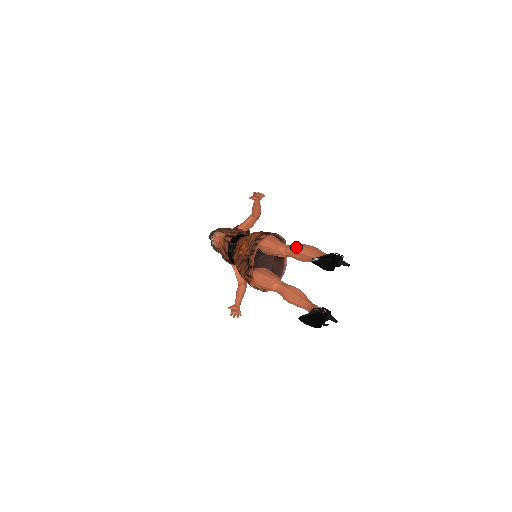
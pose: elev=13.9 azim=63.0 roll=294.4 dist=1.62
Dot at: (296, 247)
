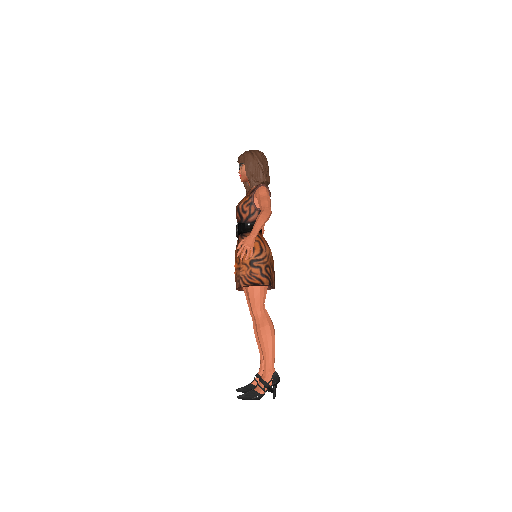
Dot at: (258, 332)
